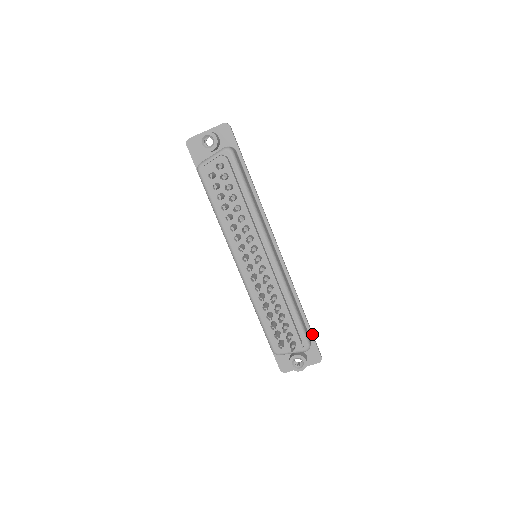
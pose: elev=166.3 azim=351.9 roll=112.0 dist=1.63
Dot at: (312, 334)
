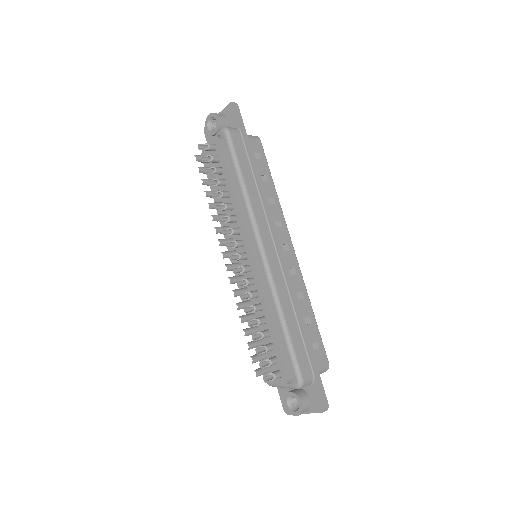
Dot at: (315, 369)
